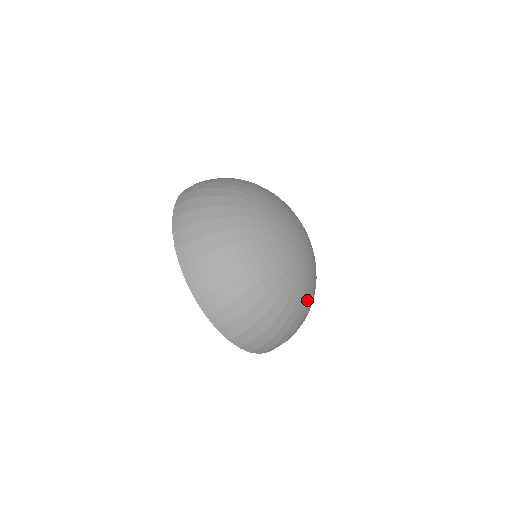
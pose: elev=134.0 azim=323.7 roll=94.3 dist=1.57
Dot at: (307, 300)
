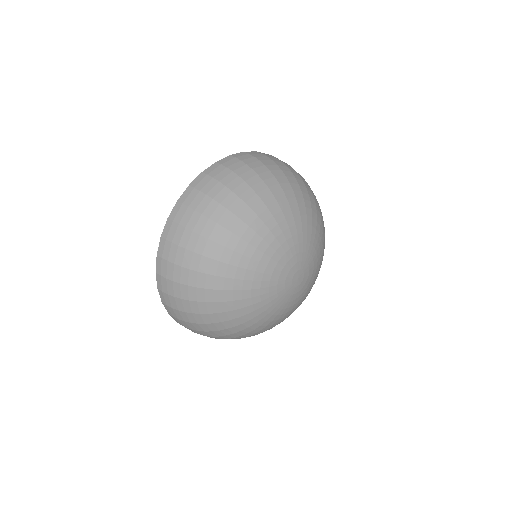
Dot at: (260, 330)
